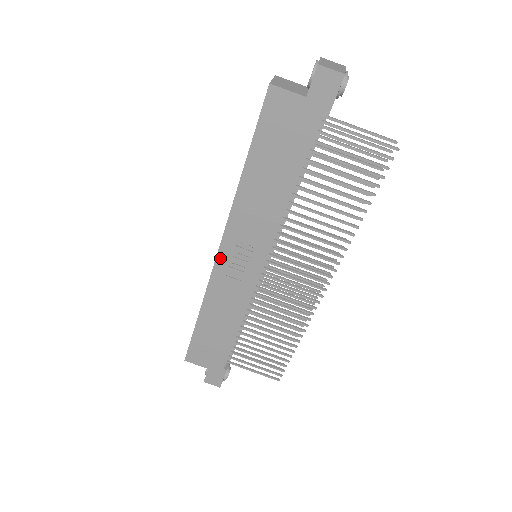
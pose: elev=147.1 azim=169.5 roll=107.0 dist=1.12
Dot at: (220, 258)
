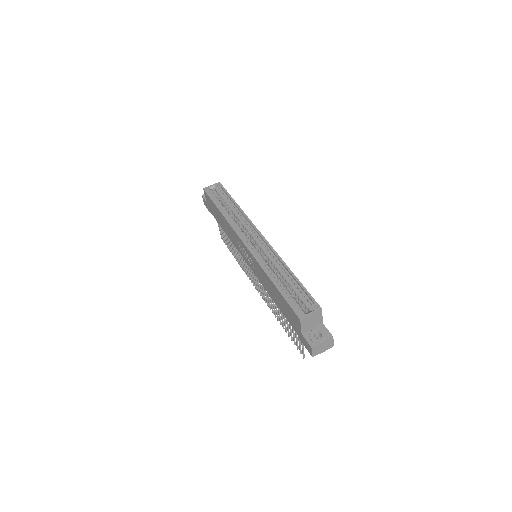
Dot at: (242, 242)
